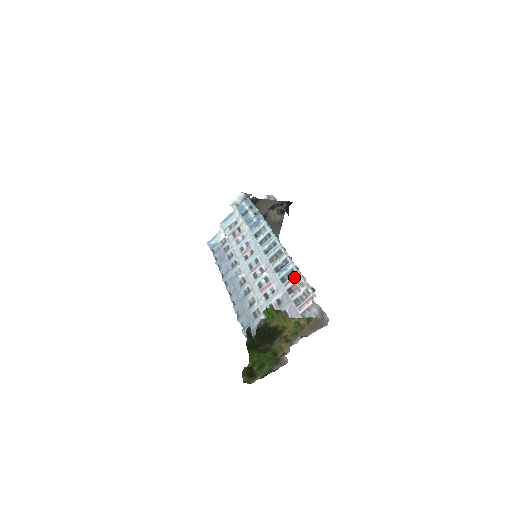
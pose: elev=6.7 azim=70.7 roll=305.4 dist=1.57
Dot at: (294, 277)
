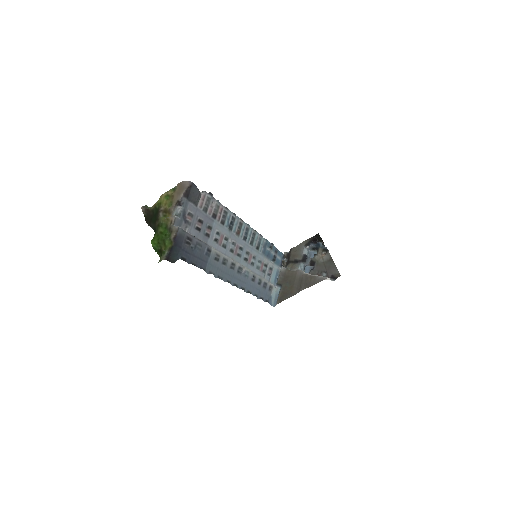
Dot at: (221, 211)
